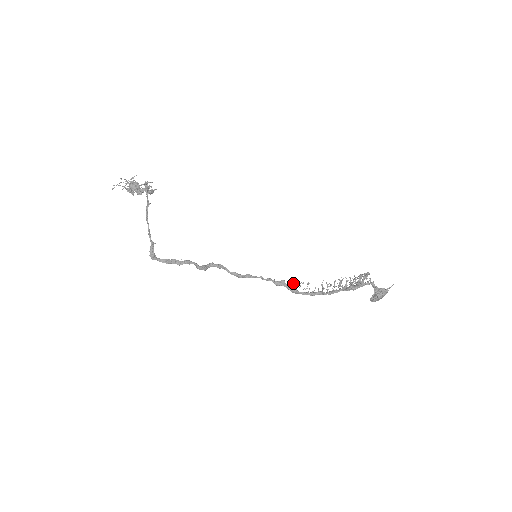
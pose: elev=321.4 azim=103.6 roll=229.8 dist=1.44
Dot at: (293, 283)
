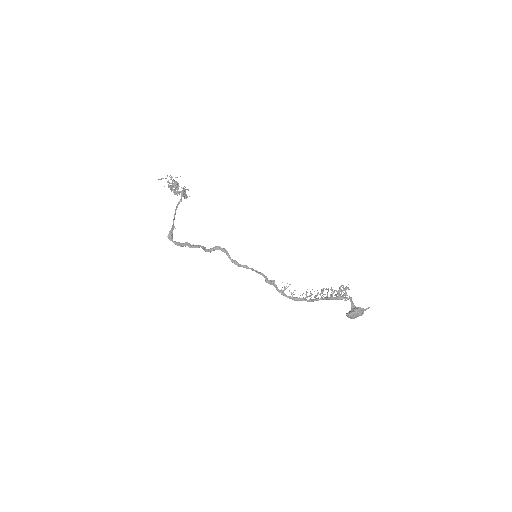
Dot at: (282, 282)
